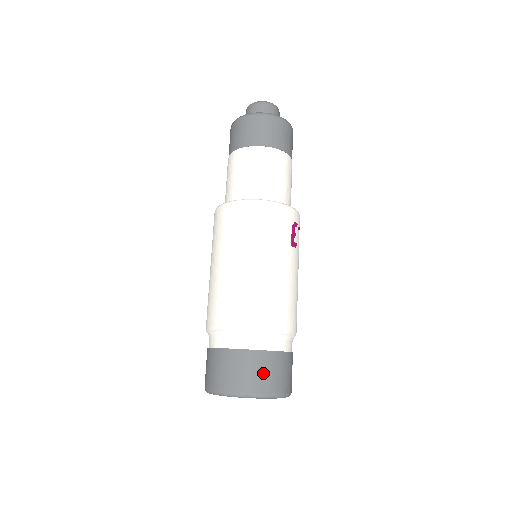
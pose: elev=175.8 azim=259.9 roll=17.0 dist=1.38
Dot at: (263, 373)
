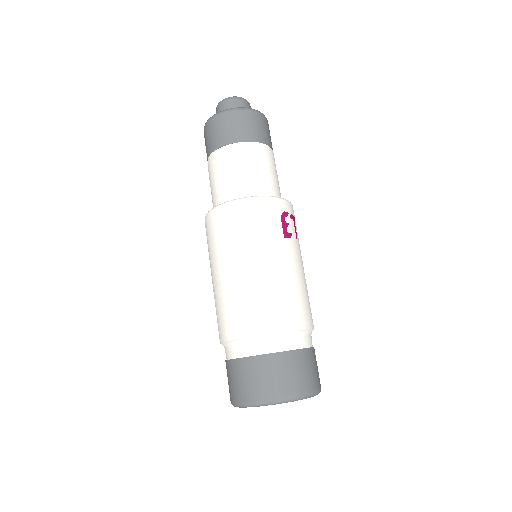
Dot at: (279, 376)
